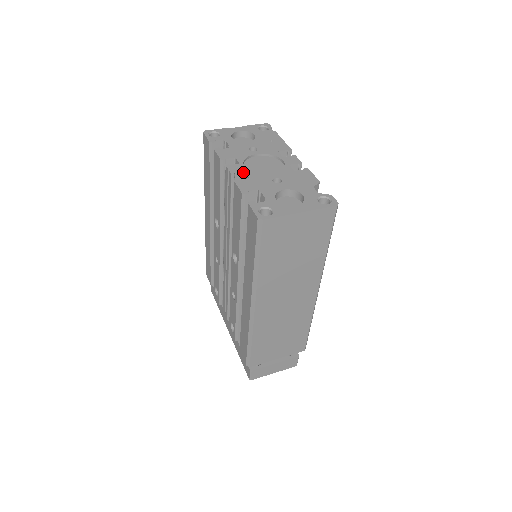
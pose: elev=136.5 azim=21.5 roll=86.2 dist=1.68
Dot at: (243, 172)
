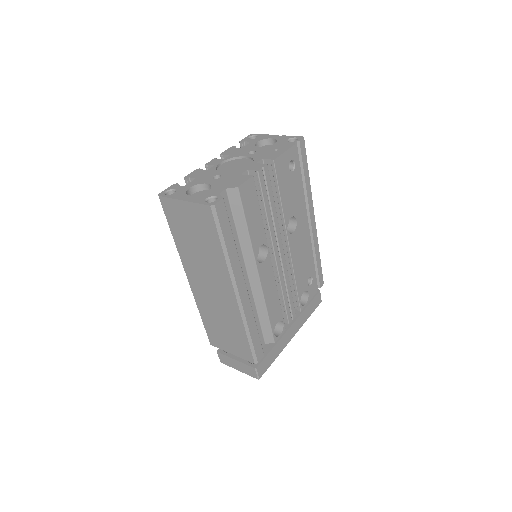
Dot at: (213, 165)
